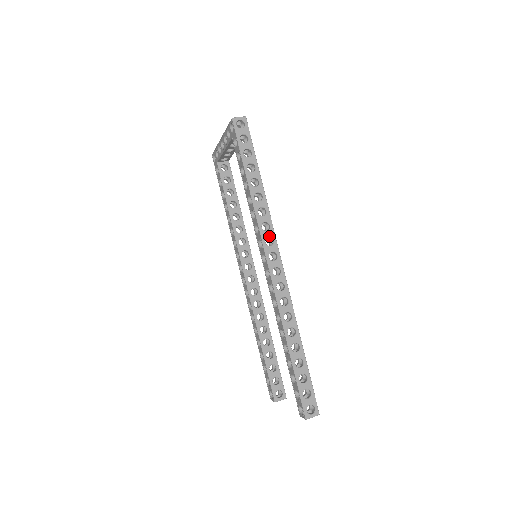
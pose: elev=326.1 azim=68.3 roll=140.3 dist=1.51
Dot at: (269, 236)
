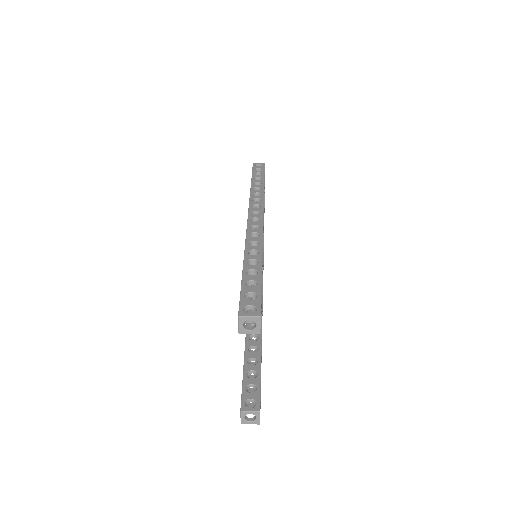
Dot at: (257, 204)
